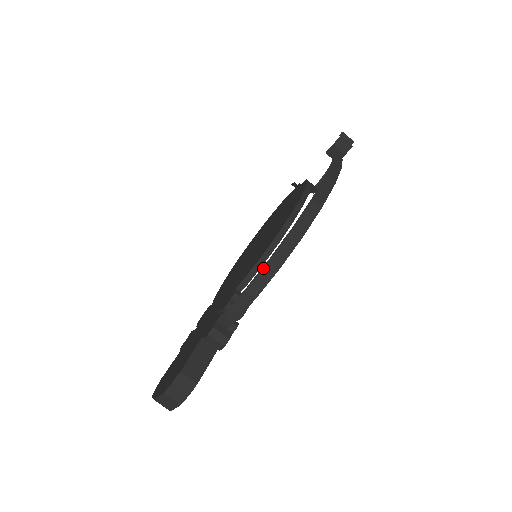
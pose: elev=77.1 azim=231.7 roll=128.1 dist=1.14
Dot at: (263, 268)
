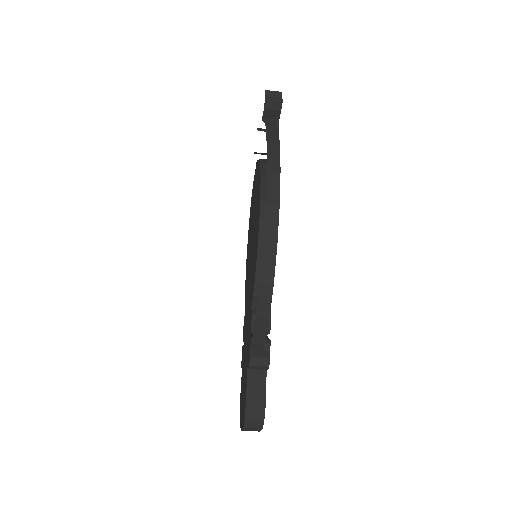
Dot at: (259, 293)
